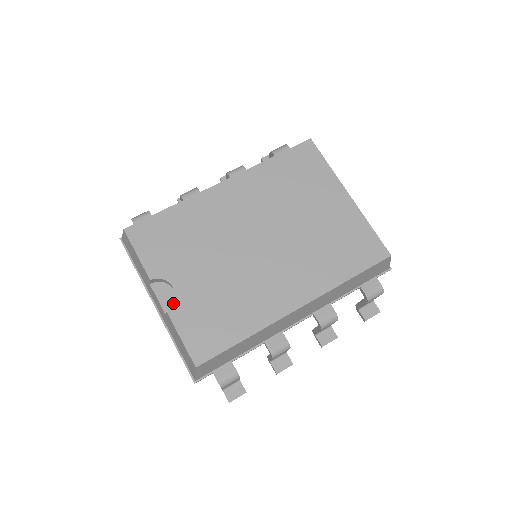
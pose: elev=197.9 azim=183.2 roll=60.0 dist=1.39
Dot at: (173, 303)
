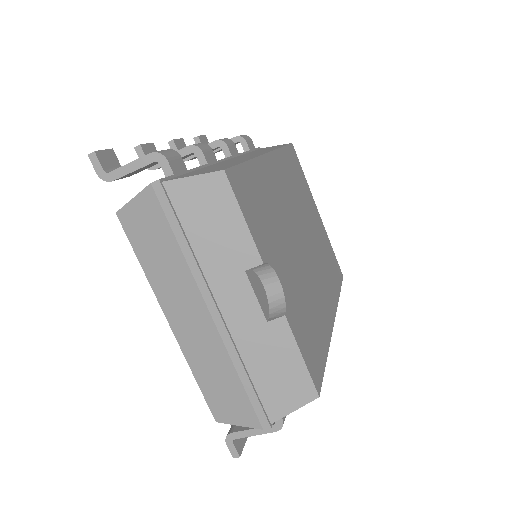
Dot at: (286, 303)
